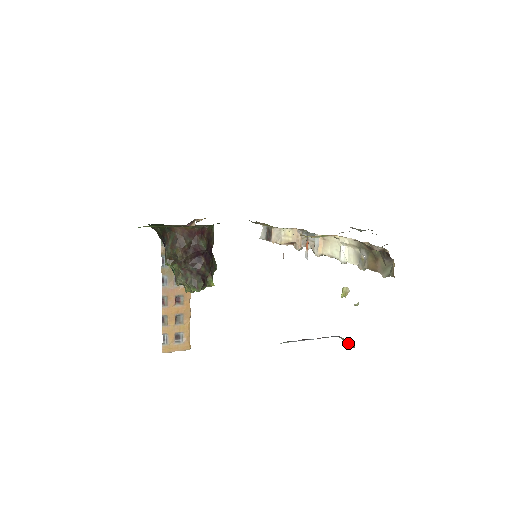
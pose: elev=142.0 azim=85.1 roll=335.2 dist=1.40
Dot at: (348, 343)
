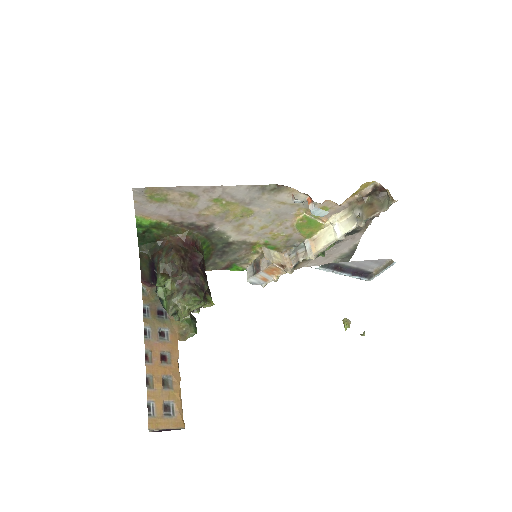
Dot at: (383, 268)
